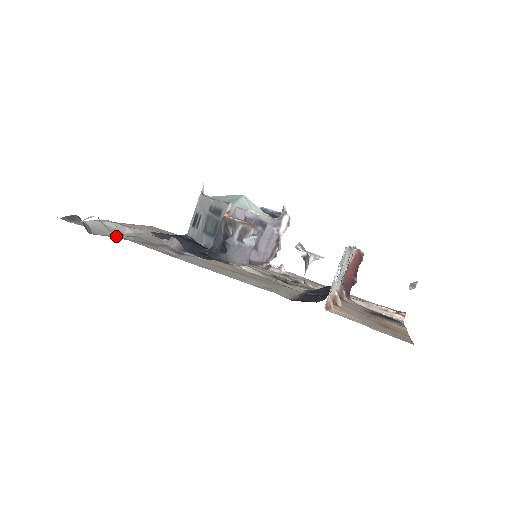
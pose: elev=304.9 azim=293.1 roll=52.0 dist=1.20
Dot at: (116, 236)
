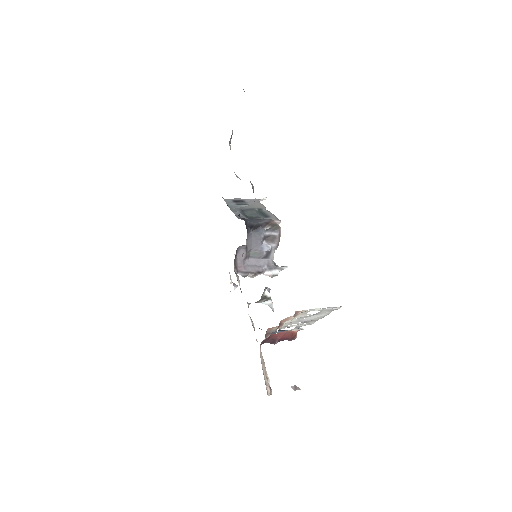
Dot at: occluded
